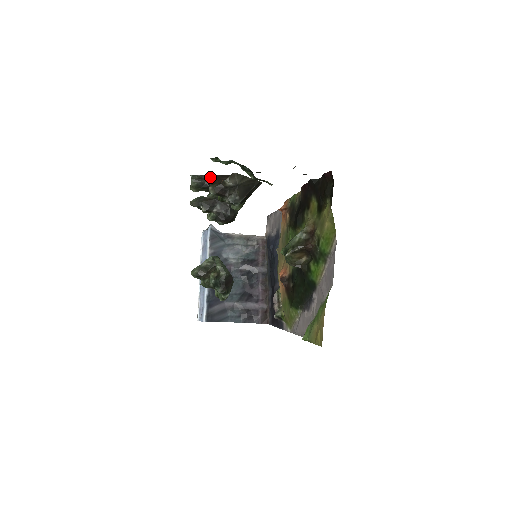
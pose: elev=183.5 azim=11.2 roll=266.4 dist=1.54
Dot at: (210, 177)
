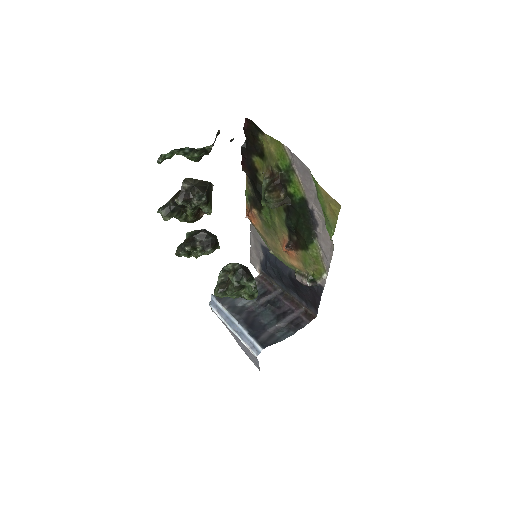
Dot at: (171, 199)
